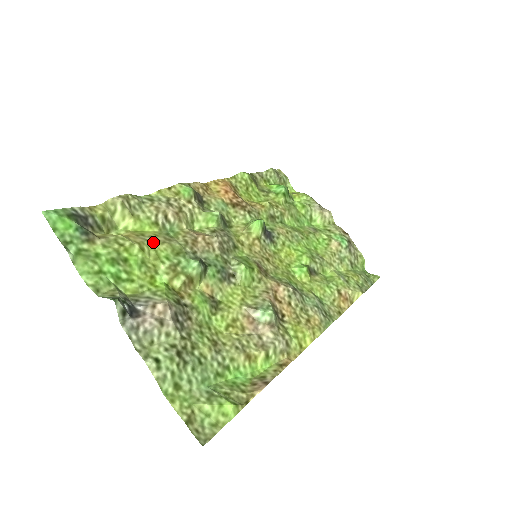
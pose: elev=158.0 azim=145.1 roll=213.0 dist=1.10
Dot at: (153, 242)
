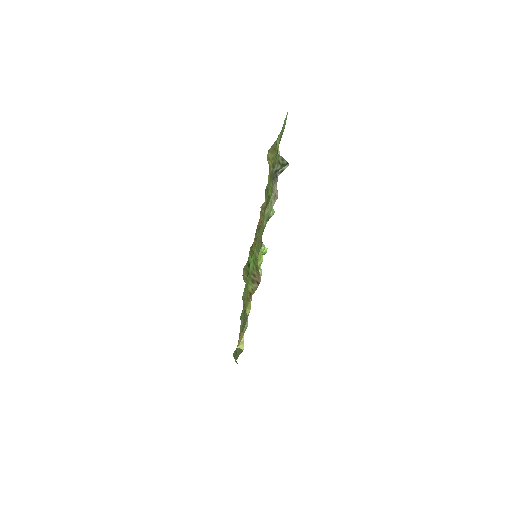
Dot at: occluded
